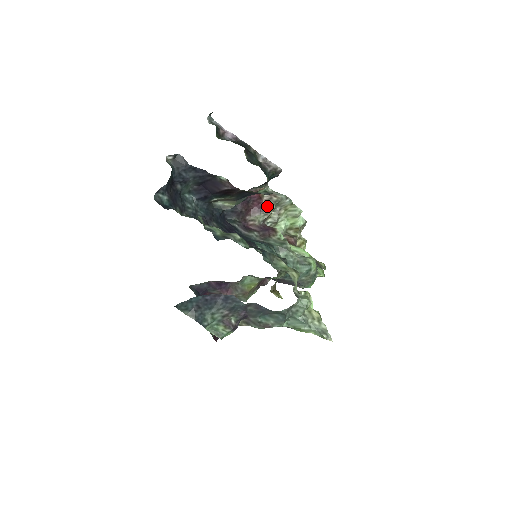
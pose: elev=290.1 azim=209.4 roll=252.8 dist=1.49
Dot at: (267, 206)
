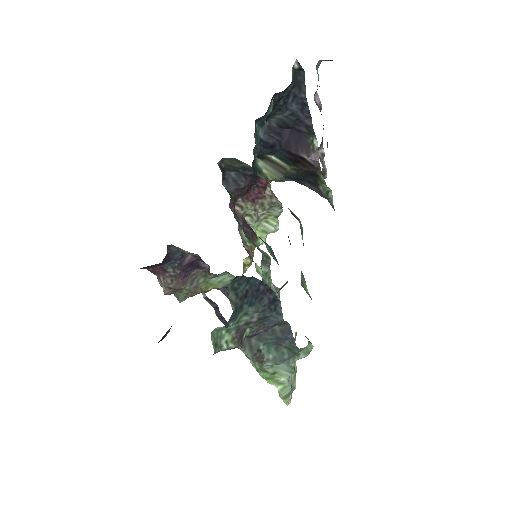
Dot at: (263, 202)
